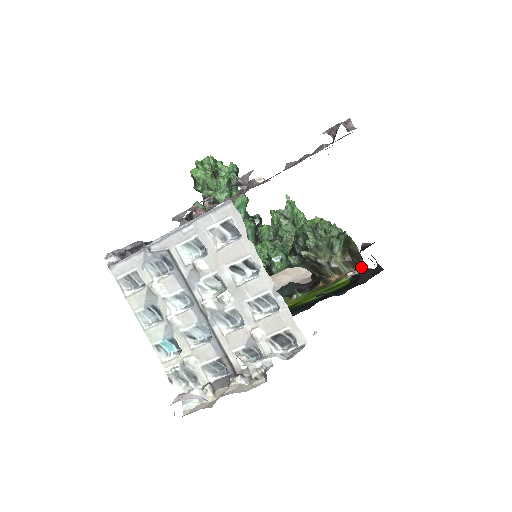
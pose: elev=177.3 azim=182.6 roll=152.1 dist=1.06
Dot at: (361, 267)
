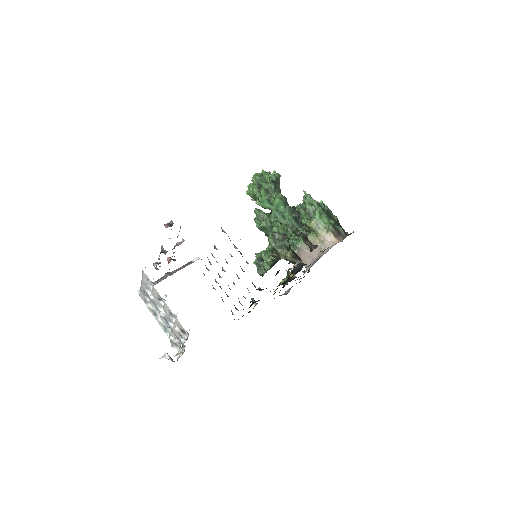
Dot at: (299, 261)
